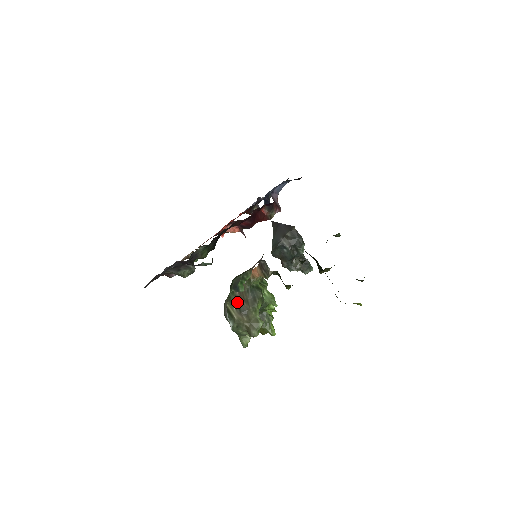
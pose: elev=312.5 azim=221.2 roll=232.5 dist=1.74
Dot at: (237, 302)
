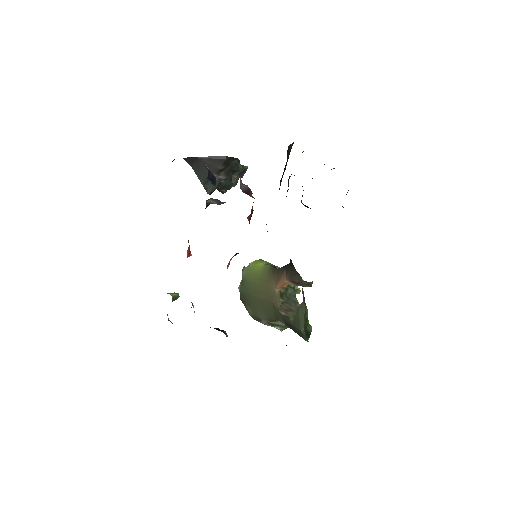
Dot at: occluded
